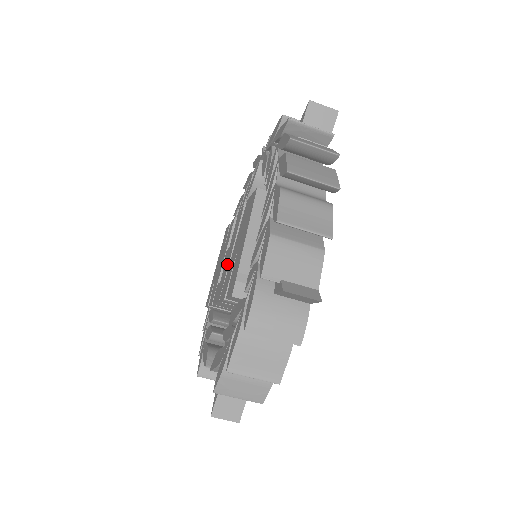
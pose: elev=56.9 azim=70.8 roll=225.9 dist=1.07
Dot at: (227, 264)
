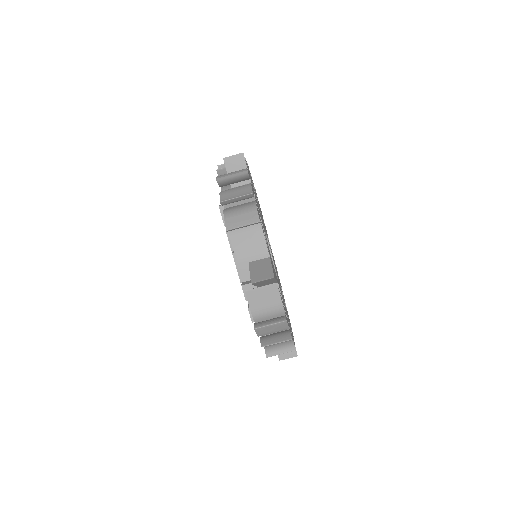
Dot at: occluded
